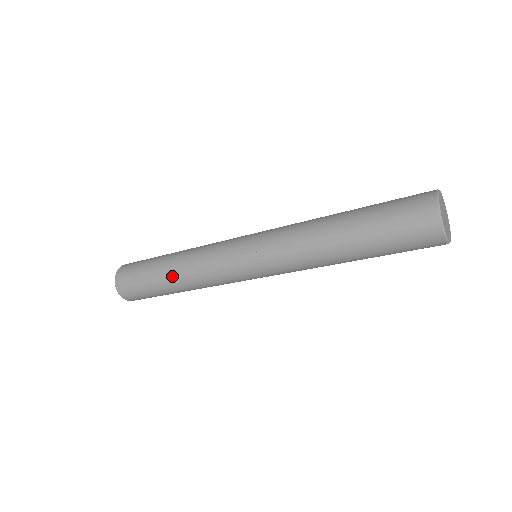
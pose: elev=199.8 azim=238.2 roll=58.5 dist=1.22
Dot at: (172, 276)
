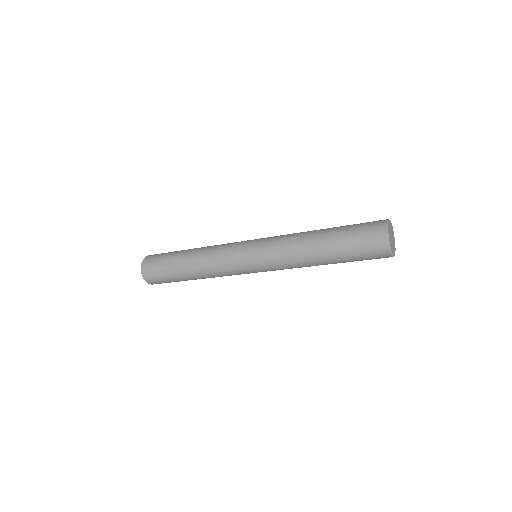
Dot at: (189, 265)
